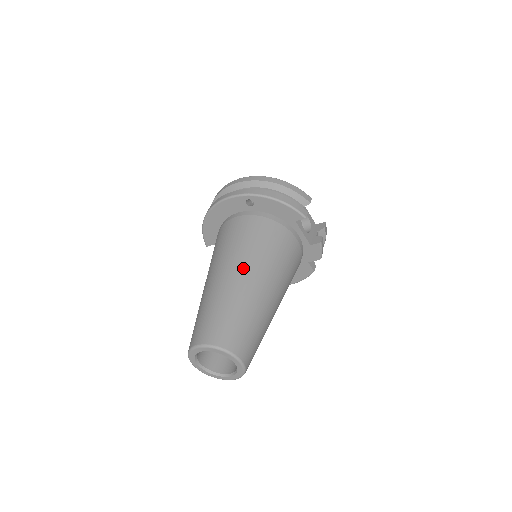
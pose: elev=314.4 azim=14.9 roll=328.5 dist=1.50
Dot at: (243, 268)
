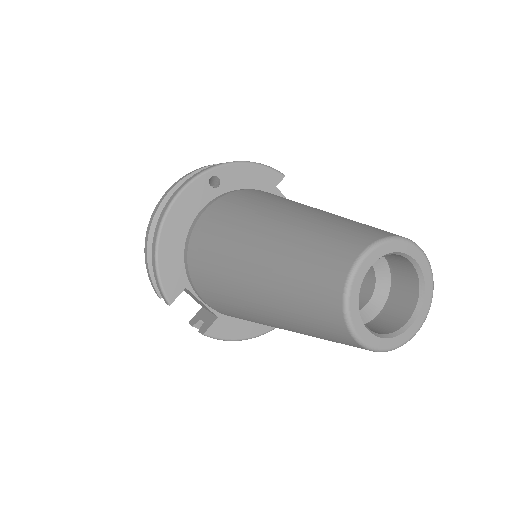
Dot at: (287, 206)
